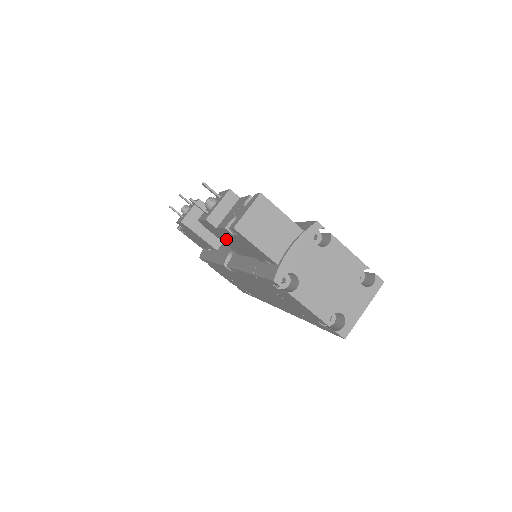
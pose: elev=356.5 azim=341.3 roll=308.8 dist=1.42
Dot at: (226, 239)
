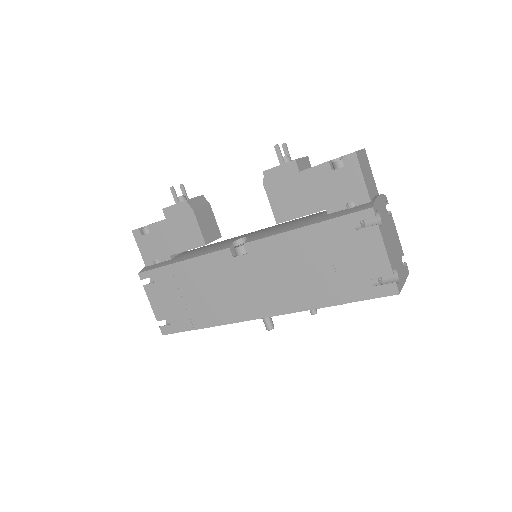
Dot at: (293, 191)
